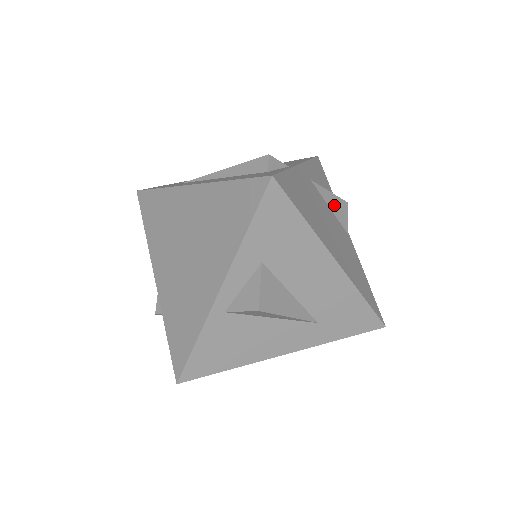
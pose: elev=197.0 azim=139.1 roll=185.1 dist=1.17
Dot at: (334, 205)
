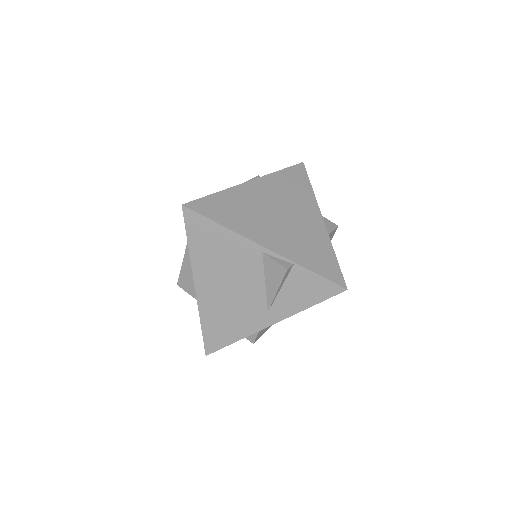
Dot at: occluded
